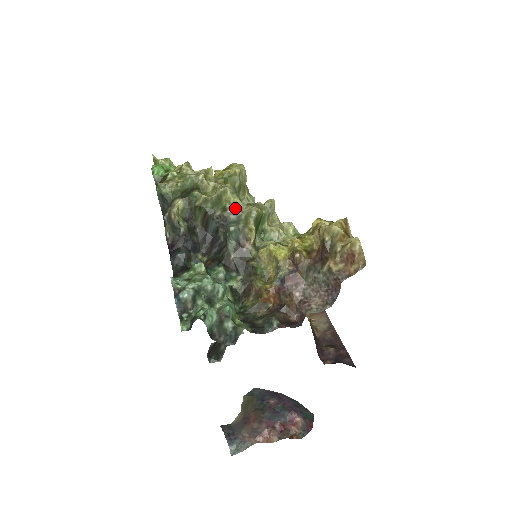
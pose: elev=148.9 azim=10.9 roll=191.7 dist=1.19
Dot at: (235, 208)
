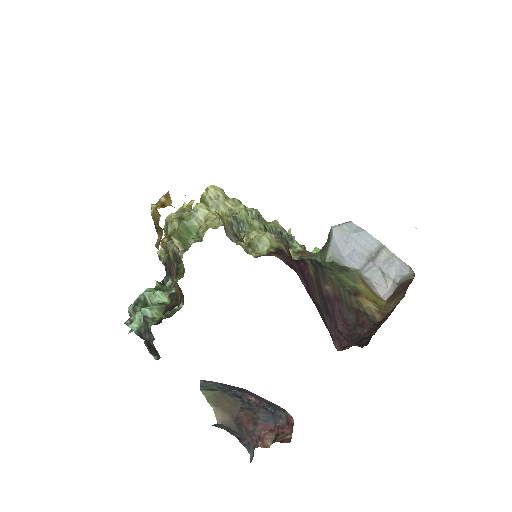
Dot at: occluded
